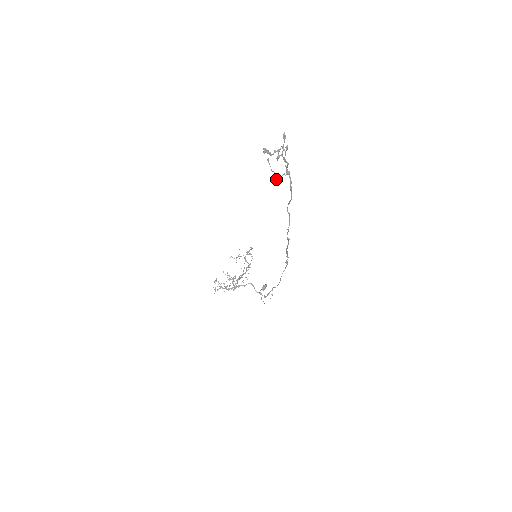
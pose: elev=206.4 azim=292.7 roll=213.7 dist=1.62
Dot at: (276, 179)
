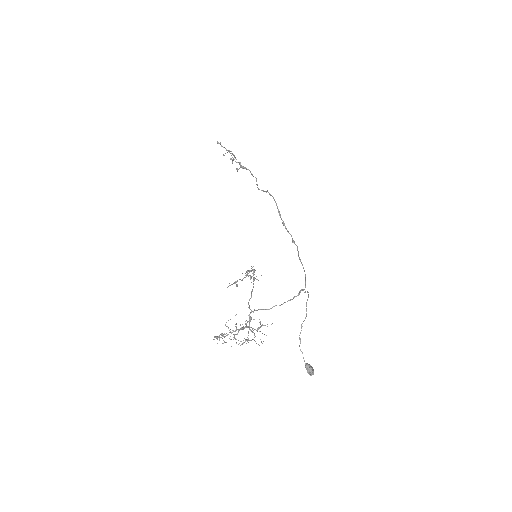
Dot at: (234, 156)
